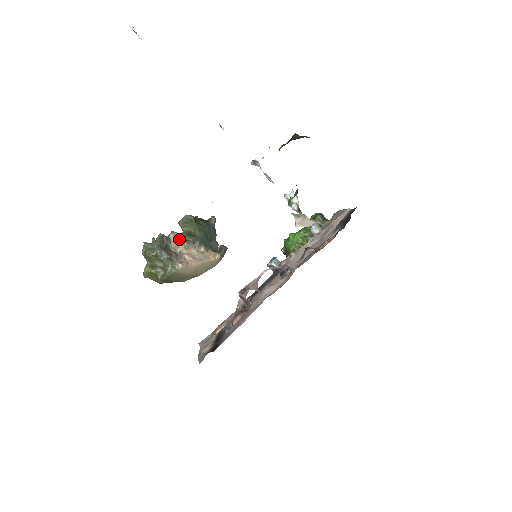
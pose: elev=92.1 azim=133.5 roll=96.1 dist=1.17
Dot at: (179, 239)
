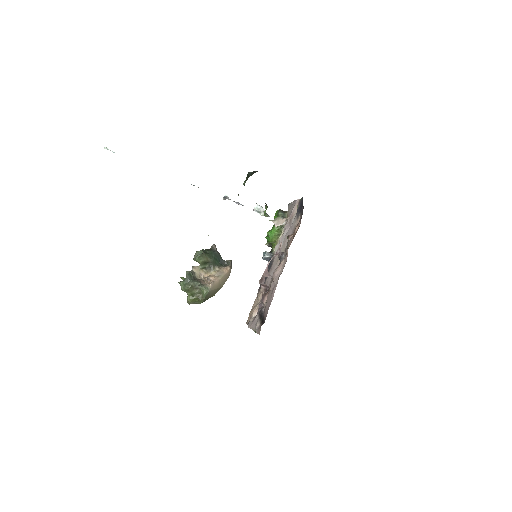
Dot at: (199, 269)
